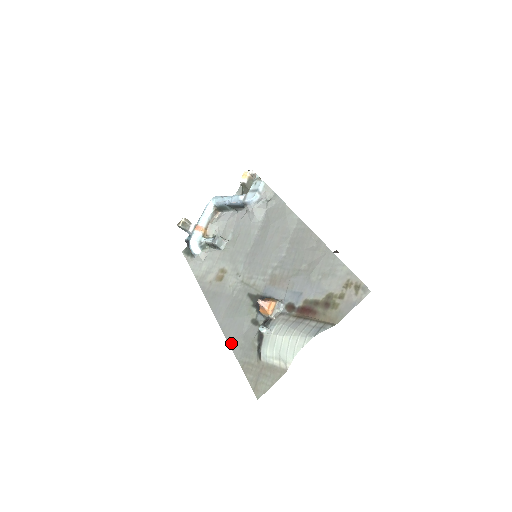
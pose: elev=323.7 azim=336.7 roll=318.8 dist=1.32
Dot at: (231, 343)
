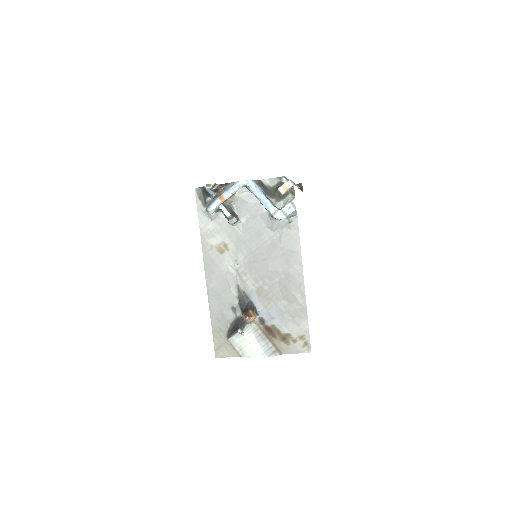
Dot at: (211, 311)
